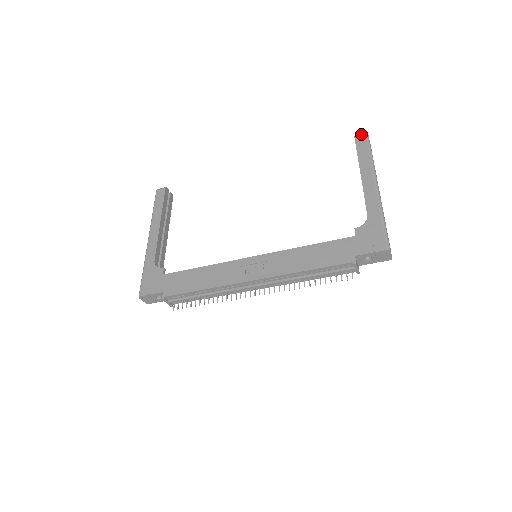
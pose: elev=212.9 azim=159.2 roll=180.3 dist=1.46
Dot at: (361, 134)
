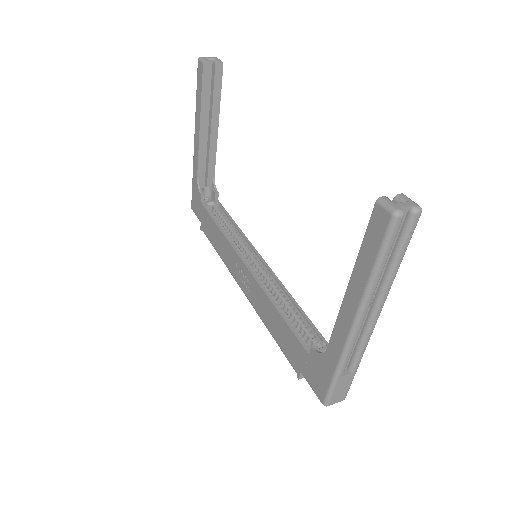
Dot at: (385, 208)
